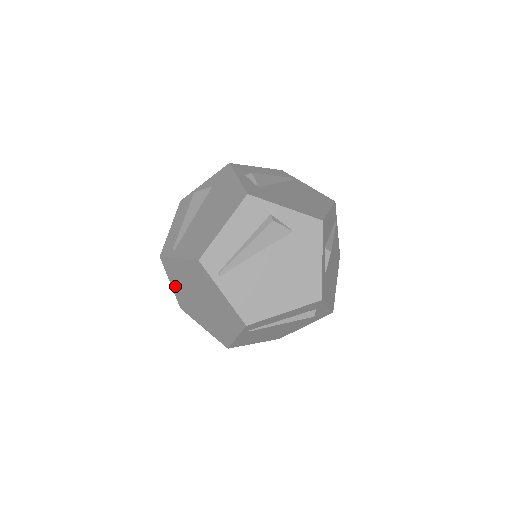
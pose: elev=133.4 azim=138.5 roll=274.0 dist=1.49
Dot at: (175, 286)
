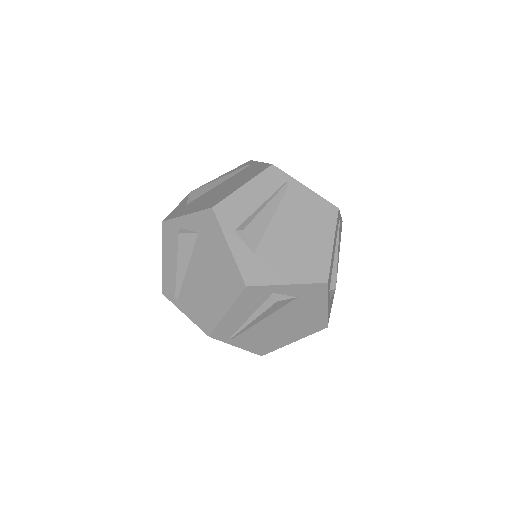
Dot at: occluded
